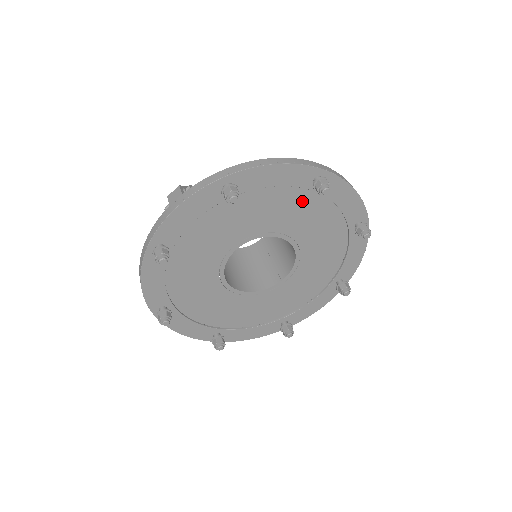
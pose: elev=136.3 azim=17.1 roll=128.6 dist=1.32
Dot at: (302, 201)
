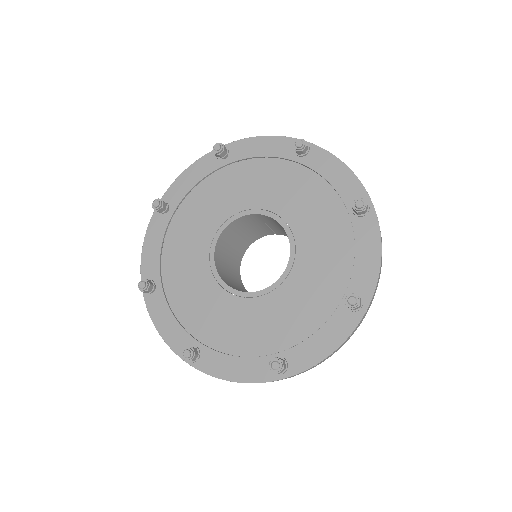
Dot at: (334, 222)
